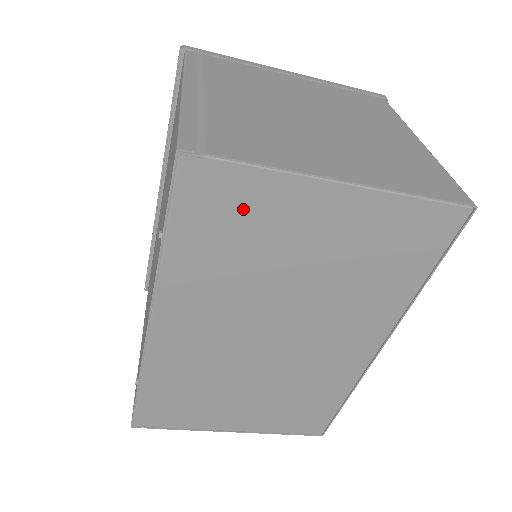
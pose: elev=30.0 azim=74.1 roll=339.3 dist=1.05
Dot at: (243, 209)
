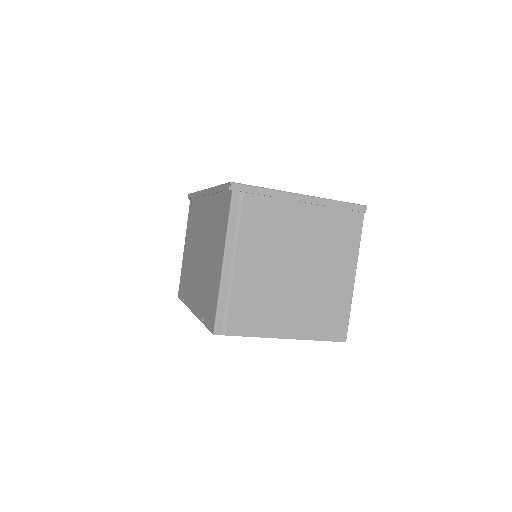
Dot at: occluded
